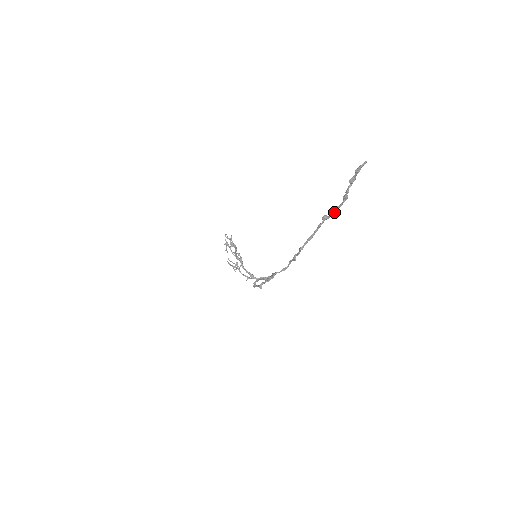
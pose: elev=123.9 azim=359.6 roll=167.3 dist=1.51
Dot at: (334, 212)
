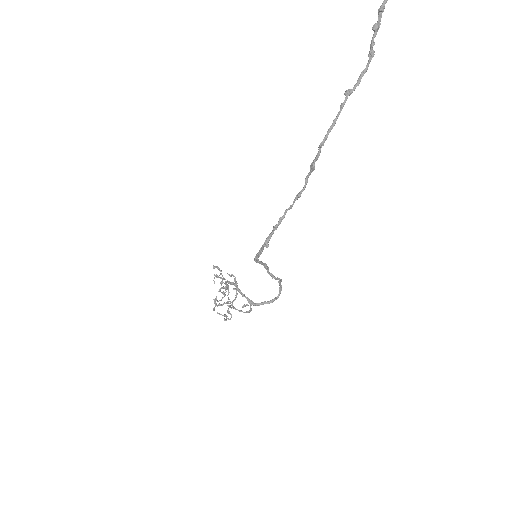
Dot at: (359, 81)
